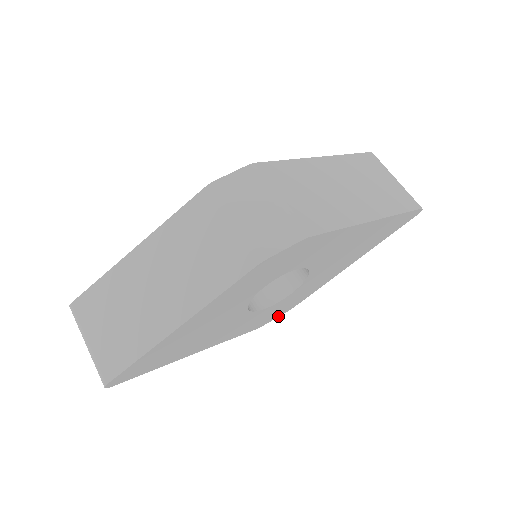
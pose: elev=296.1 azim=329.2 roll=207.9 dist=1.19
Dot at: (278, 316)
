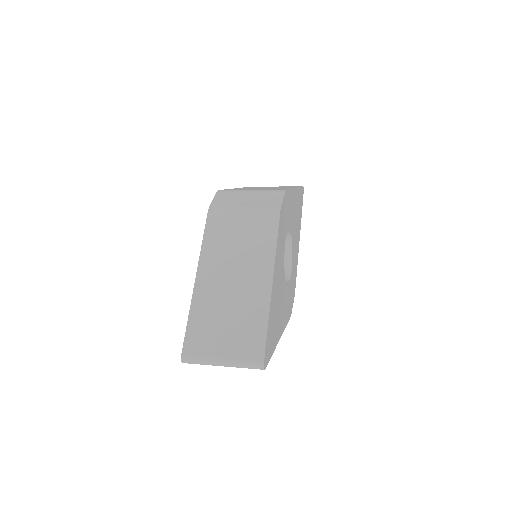
Dot at: (293, 302)
